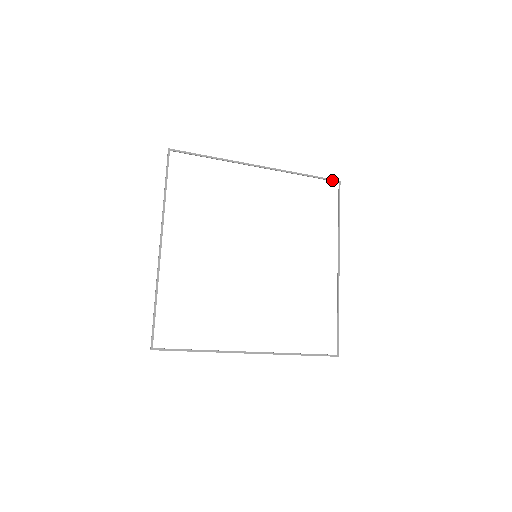
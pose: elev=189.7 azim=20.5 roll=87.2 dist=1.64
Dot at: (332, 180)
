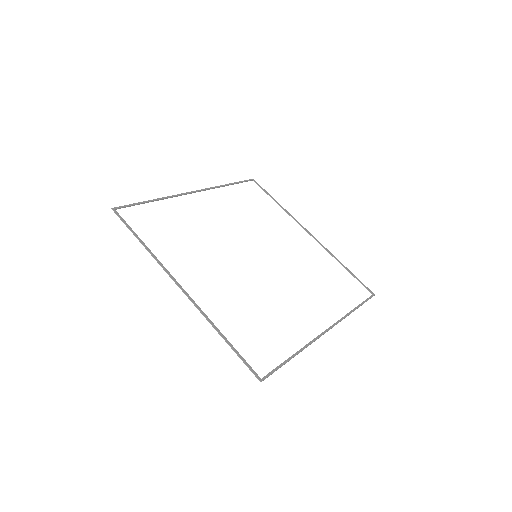
Dot at: (248, 180)
